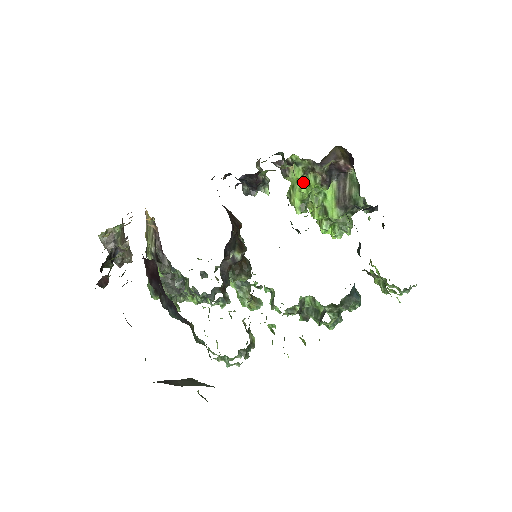
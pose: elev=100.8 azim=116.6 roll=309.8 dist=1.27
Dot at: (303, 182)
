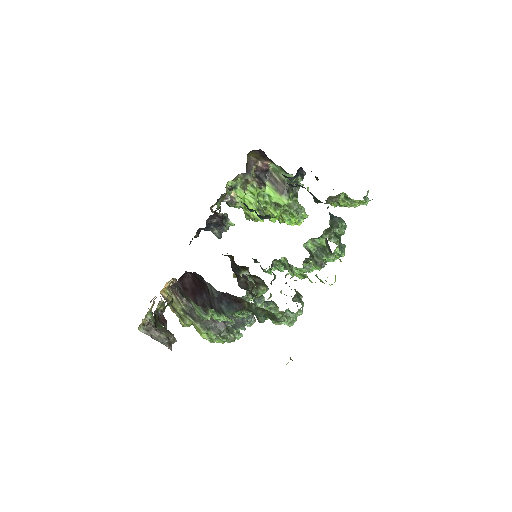
Dot at: (248, 197)
